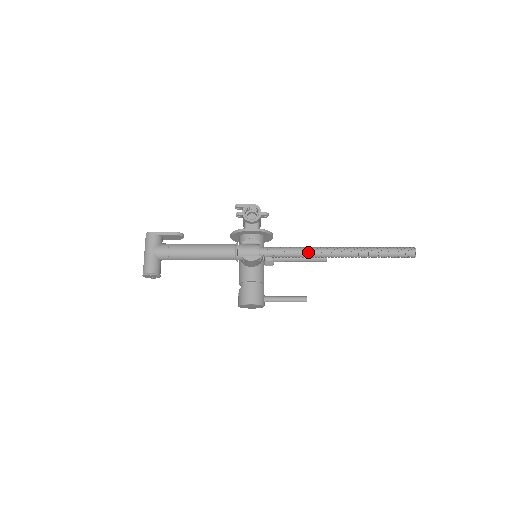
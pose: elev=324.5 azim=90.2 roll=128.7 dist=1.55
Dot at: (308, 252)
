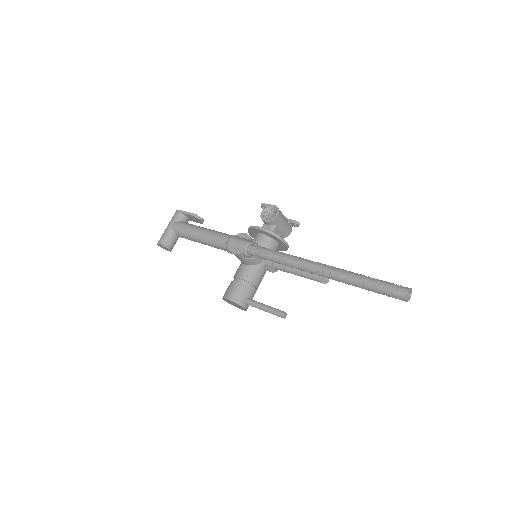
Dot at: (289, 260)
